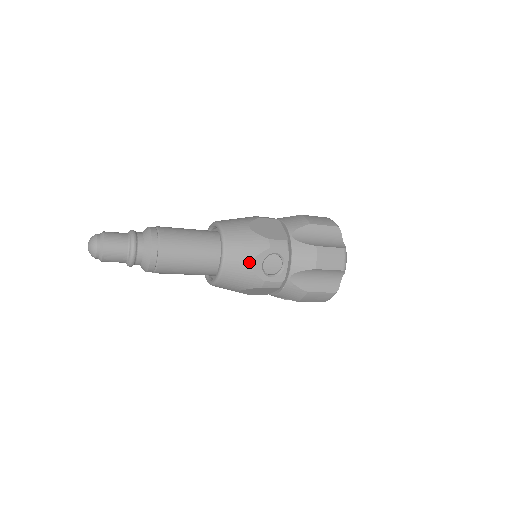
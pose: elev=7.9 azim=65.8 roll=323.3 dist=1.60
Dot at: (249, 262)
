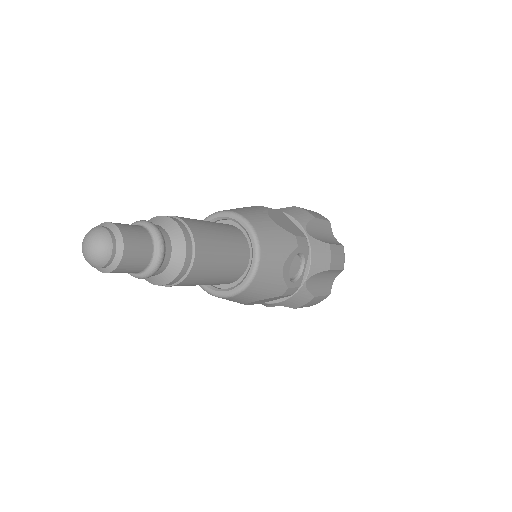
Dot at: (281, 265)
